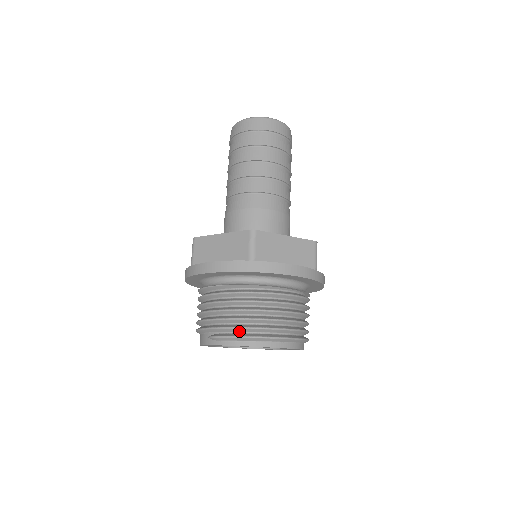
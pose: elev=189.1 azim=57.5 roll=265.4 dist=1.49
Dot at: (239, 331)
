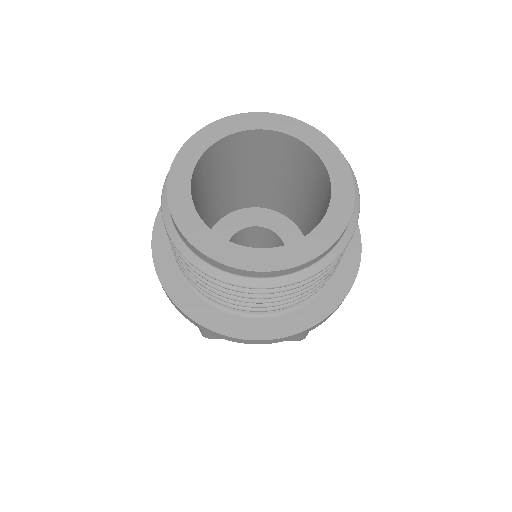
Dot at: occluded
